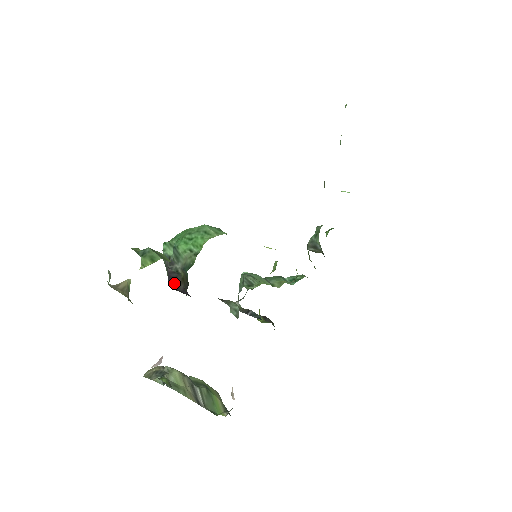
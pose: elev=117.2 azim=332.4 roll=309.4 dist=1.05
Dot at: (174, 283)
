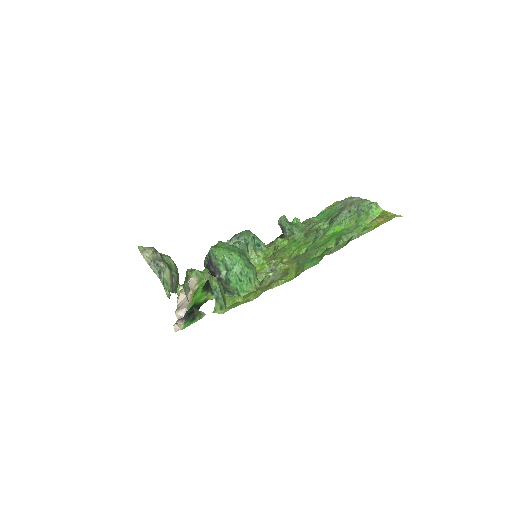
Dot at: (209, 270)
